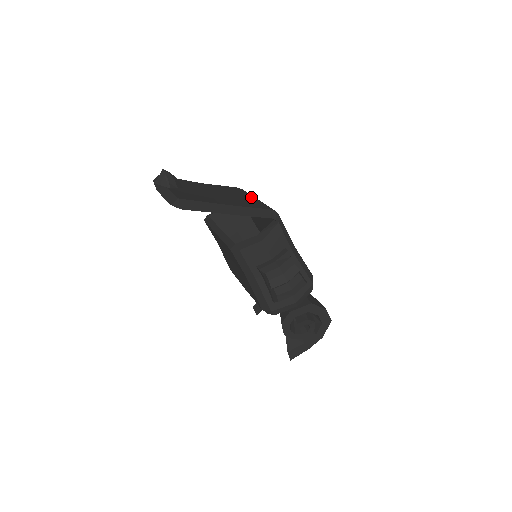
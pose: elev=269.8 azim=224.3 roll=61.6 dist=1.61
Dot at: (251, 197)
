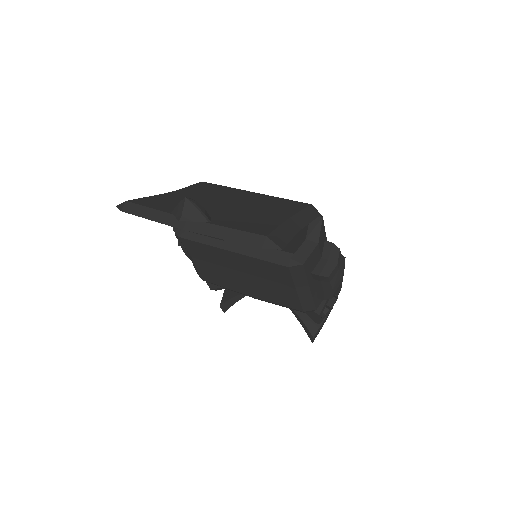
Dot at: (252, 193)
